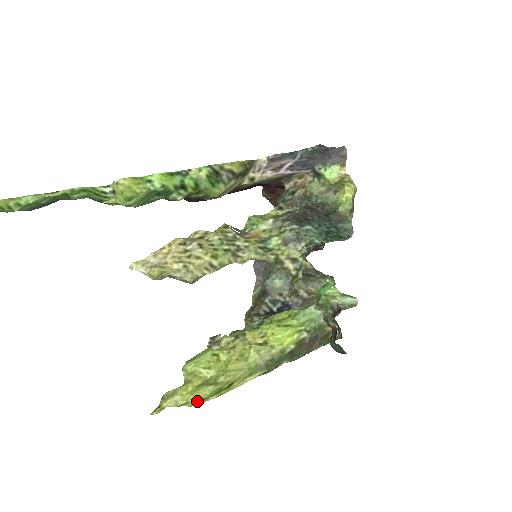
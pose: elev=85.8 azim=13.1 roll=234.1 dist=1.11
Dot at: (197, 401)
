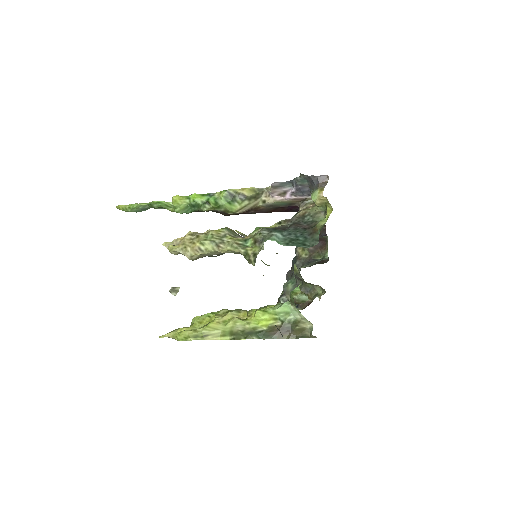
Dot at: (181, 337)
